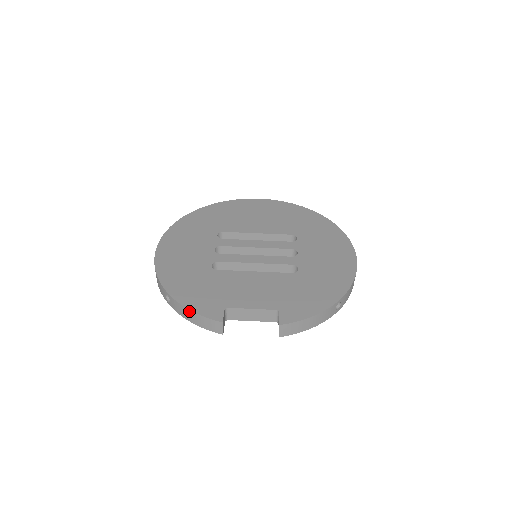
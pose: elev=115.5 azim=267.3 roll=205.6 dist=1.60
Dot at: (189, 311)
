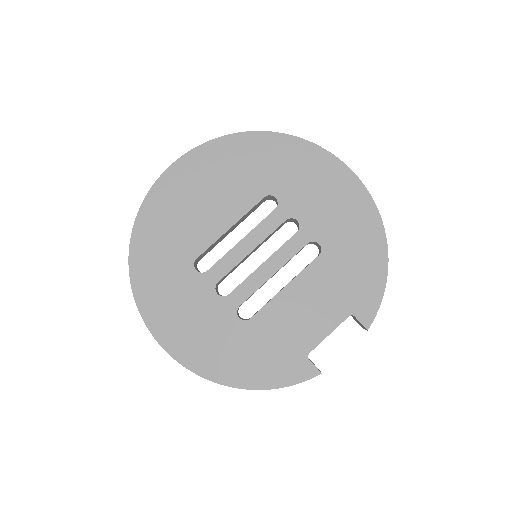
Dot at: occluded
